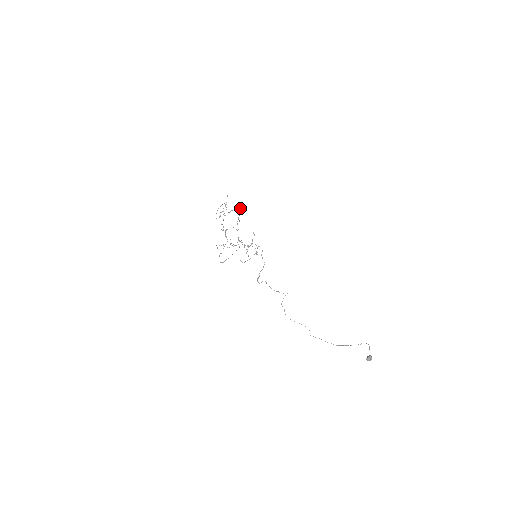
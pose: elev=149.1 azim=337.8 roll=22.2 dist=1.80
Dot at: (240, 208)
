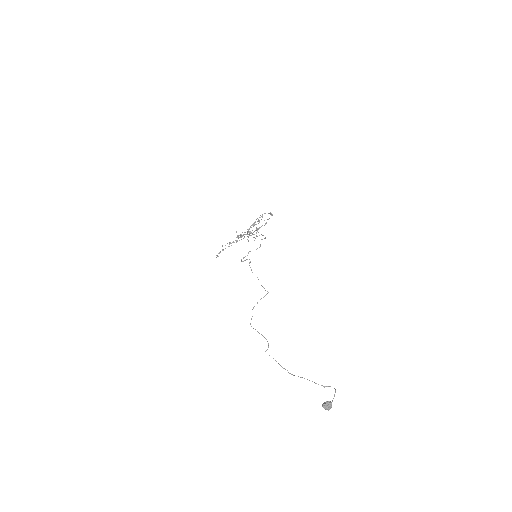
Dot at: occluded
